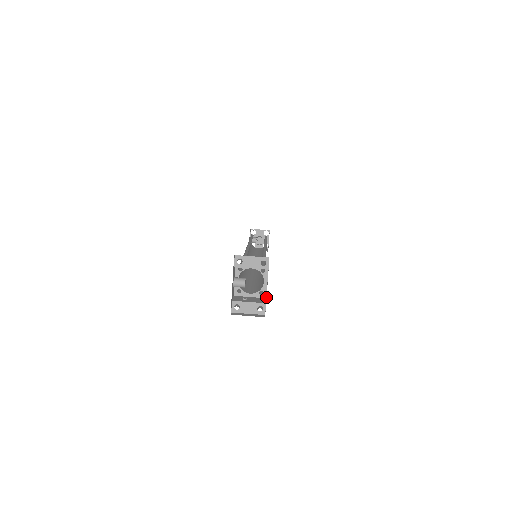
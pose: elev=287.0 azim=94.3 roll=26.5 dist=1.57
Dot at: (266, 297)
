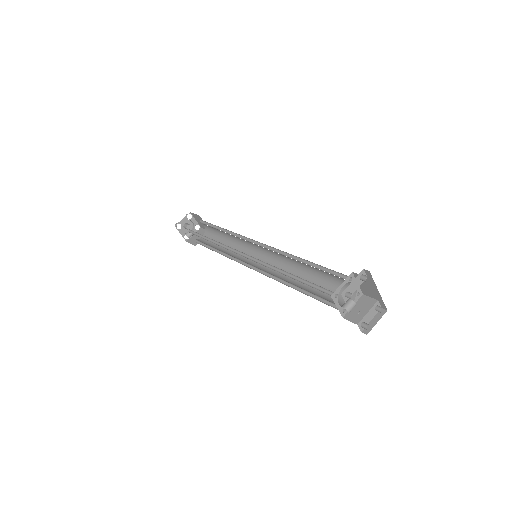
Dot at: (375, 296)
